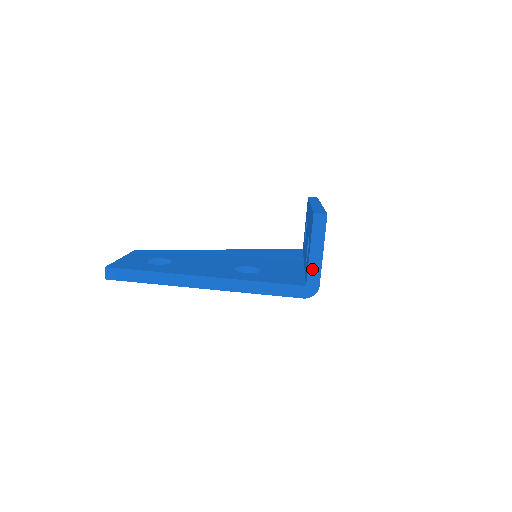
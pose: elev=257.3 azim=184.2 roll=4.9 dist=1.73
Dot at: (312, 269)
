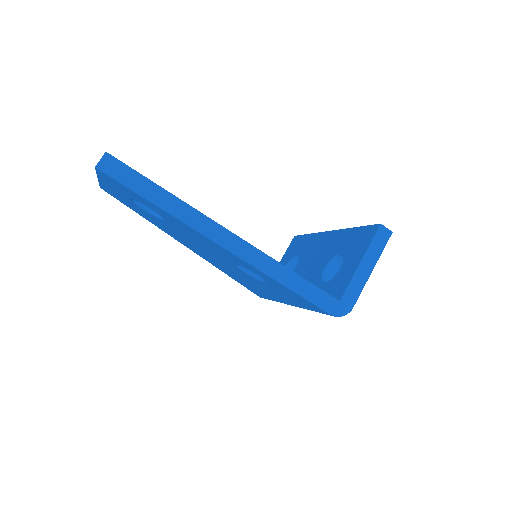
Dot at: (354, 284)
